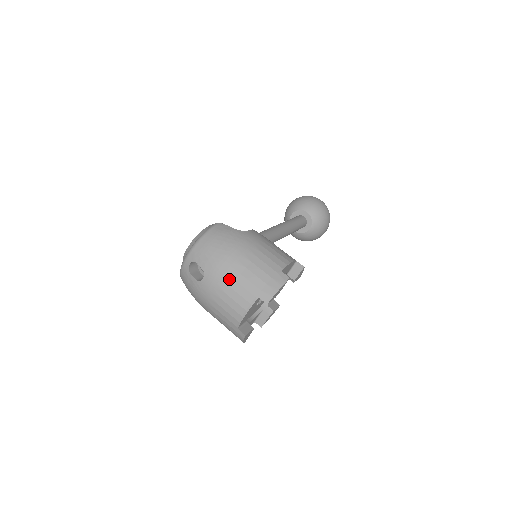
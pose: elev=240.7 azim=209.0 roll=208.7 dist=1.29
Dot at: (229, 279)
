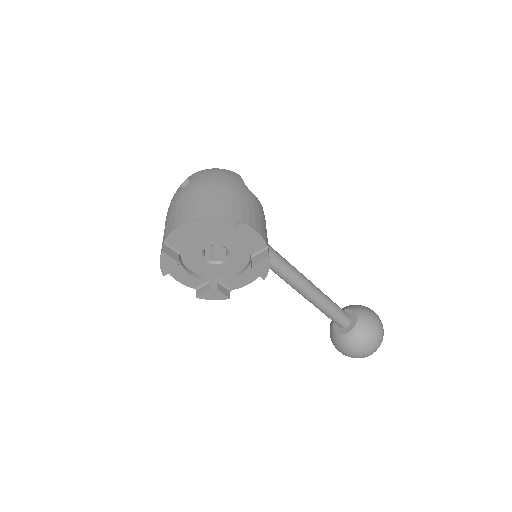
Dot at: (195, 196)
